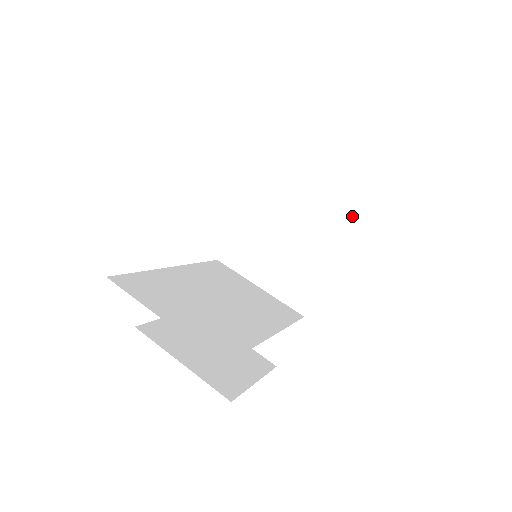
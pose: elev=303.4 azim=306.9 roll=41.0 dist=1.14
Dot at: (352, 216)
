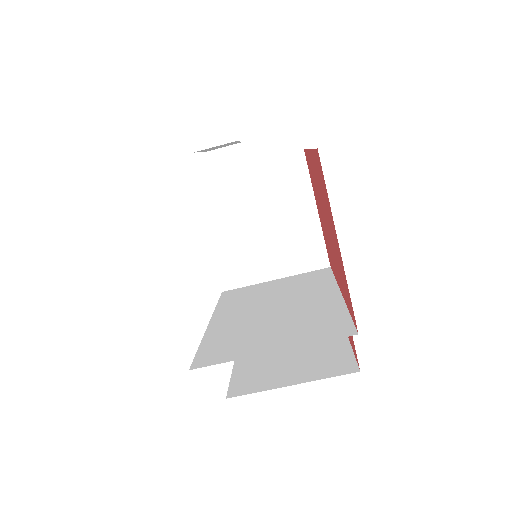
Dot at: (298, 159)
